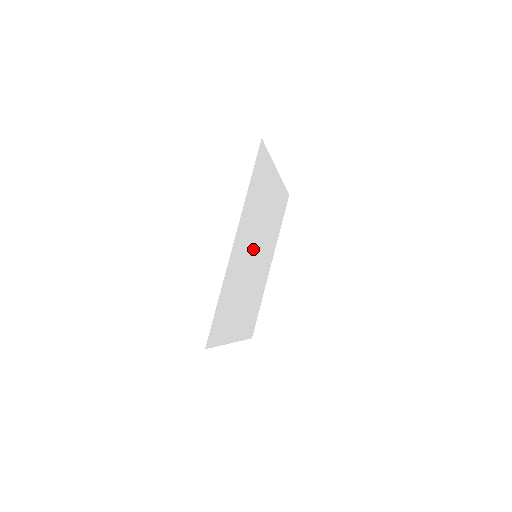
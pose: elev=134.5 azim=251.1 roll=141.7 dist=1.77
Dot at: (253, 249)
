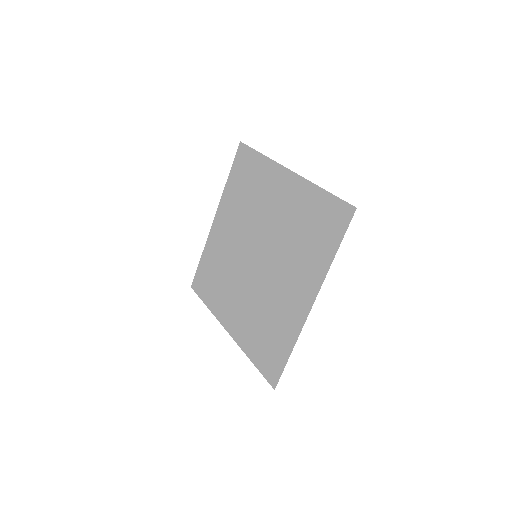
Dot at: (259, 238)
